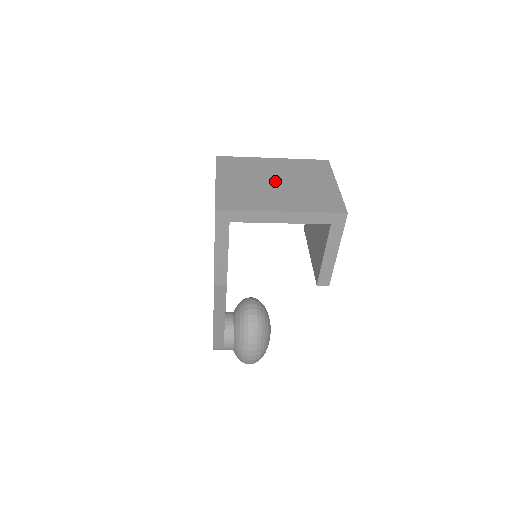
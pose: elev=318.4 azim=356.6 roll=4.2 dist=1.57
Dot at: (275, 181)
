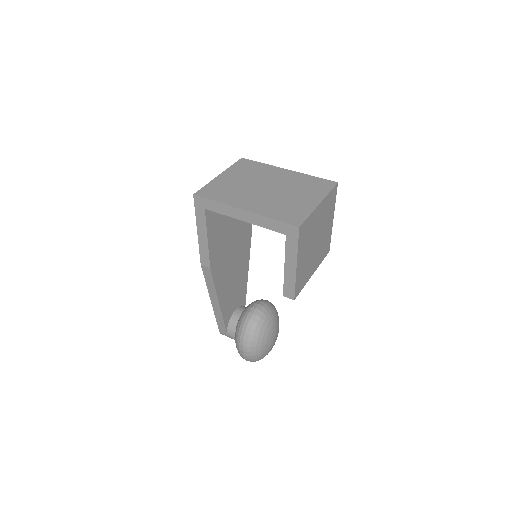
Dot at: (266, 187)
